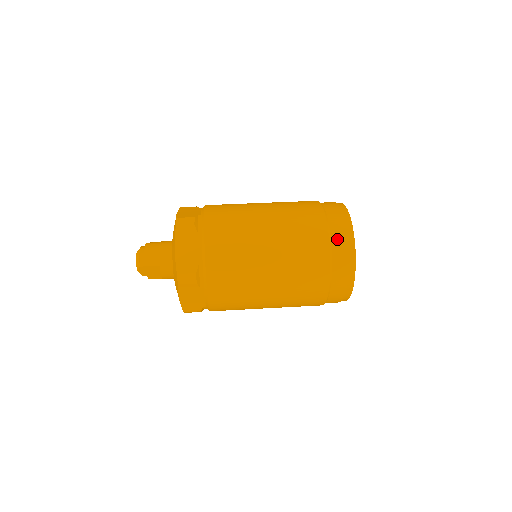
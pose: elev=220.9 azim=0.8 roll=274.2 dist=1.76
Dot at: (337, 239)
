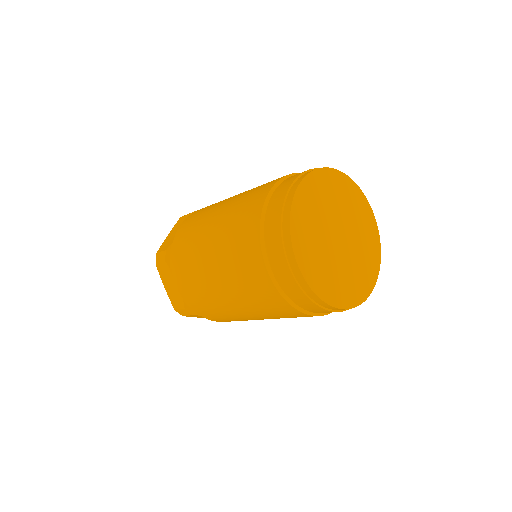
Dot at: (276, 264)
